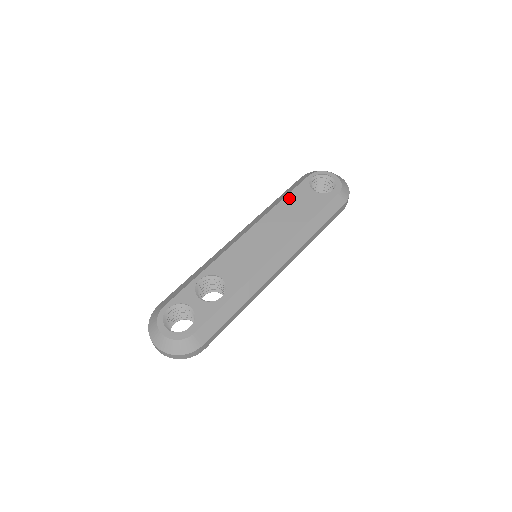
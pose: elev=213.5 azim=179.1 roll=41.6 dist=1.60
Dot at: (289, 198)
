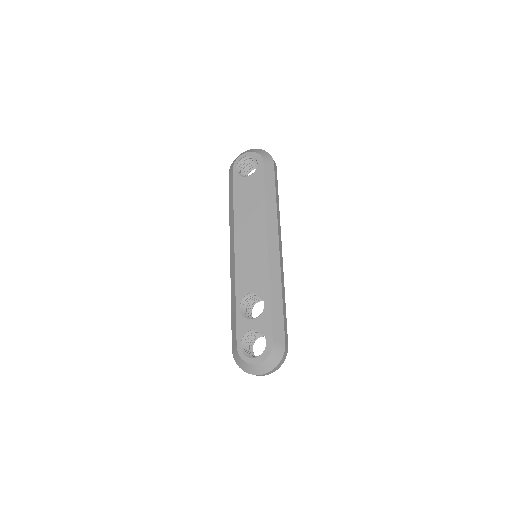
Dot at: (237, 198)
